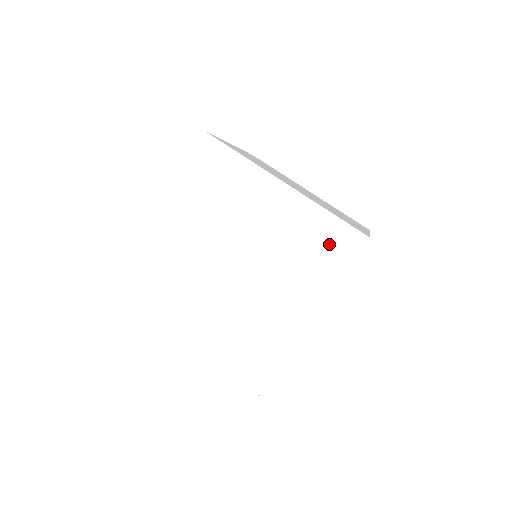
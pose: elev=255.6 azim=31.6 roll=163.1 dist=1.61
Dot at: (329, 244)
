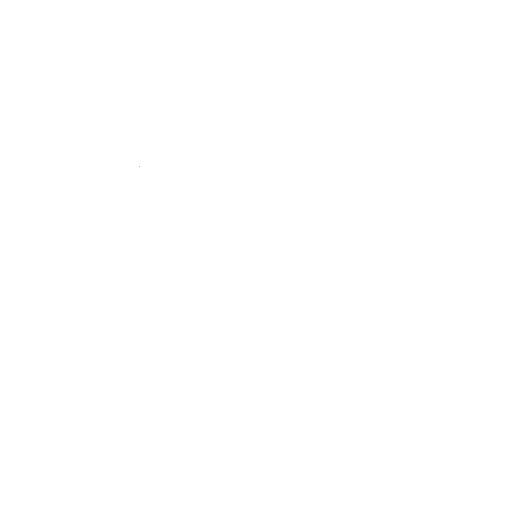
Dot at: (308, 145)
